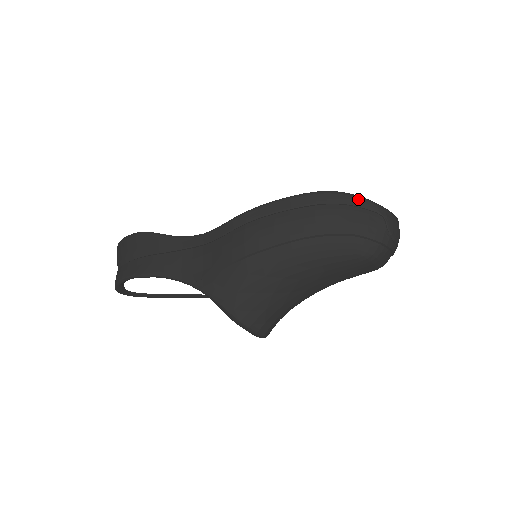
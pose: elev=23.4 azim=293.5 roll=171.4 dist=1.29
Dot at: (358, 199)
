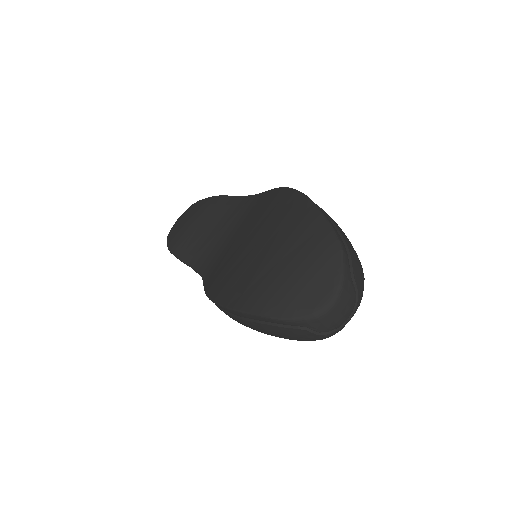
Dot at: (271, 320)
